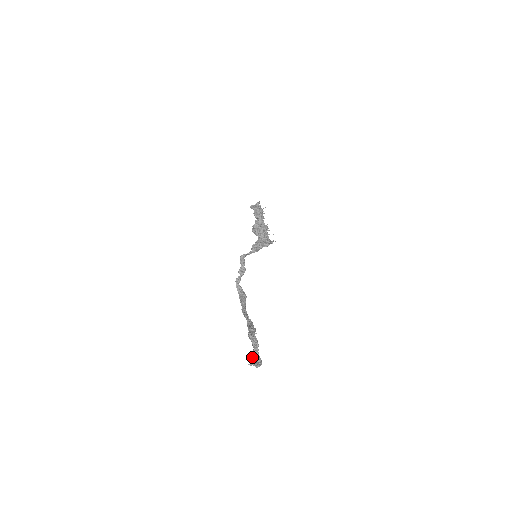
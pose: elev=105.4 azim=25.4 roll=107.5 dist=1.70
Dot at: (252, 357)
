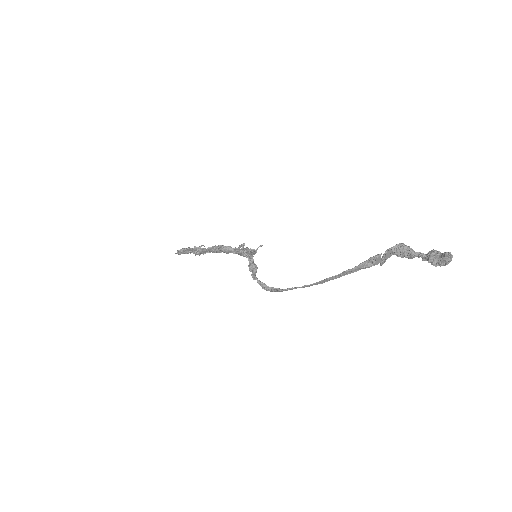
Dot at: (436, 251)
